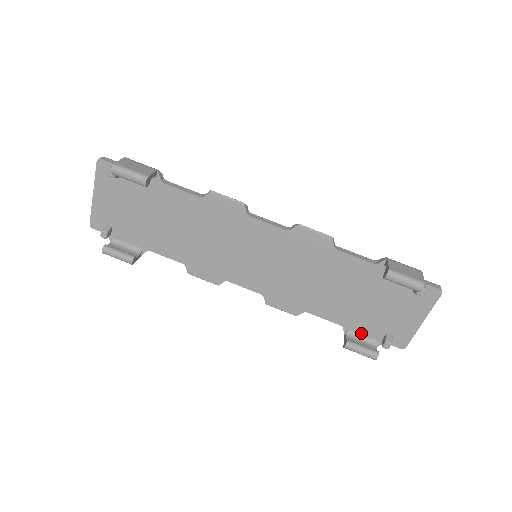
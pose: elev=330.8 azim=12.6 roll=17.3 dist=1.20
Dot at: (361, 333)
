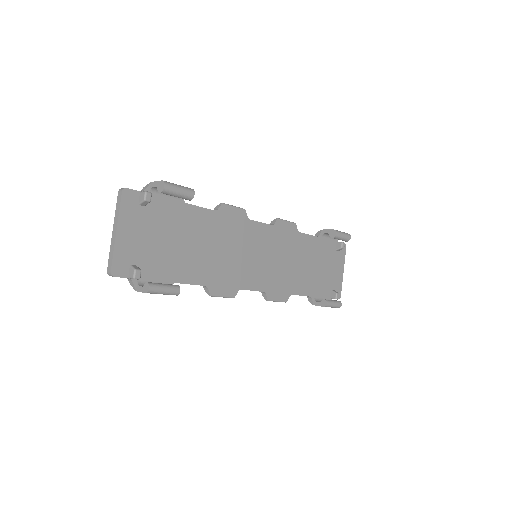
Dot at: (320, 297)
